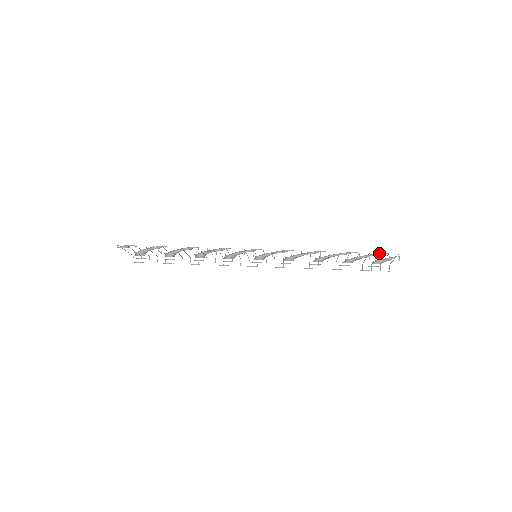
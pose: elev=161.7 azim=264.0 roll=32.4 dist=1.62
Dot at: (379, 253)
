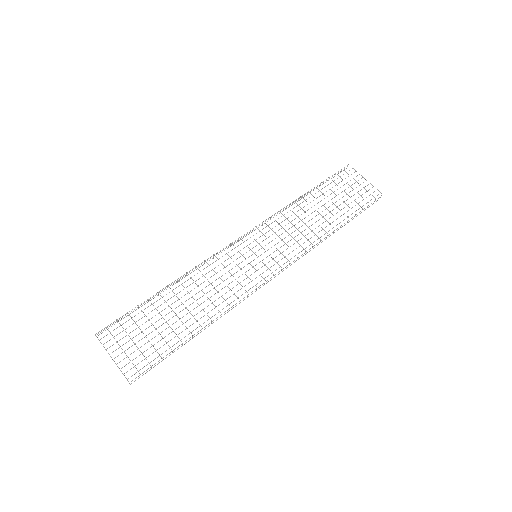
Dot at: (368, 202)
